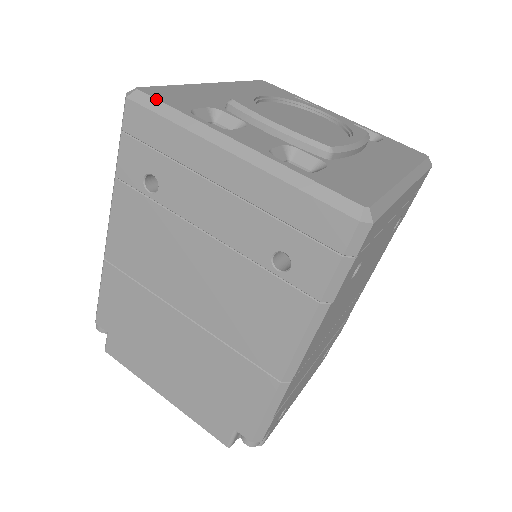
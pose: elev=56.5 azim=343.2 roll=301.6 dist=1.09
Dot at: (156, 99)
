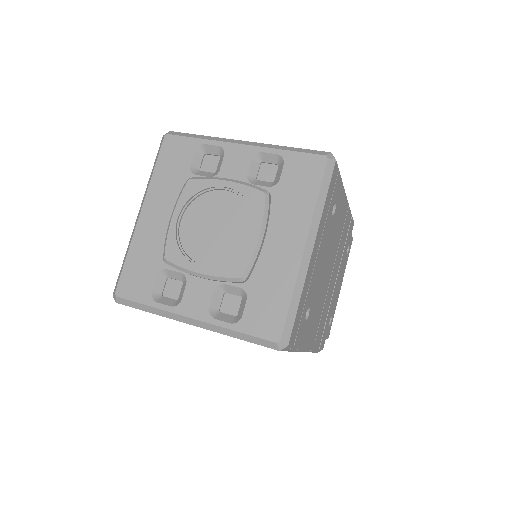
Dot at: (130, 301)
